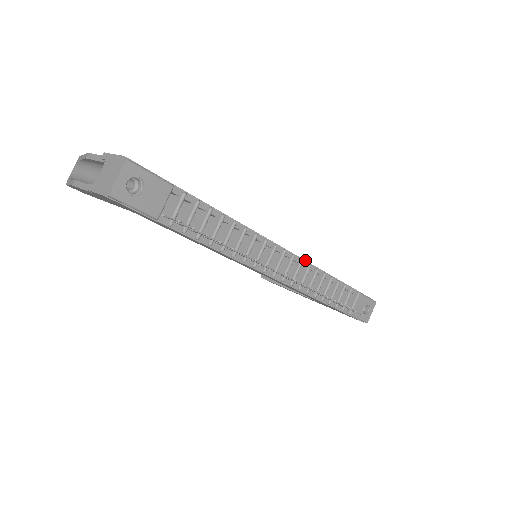
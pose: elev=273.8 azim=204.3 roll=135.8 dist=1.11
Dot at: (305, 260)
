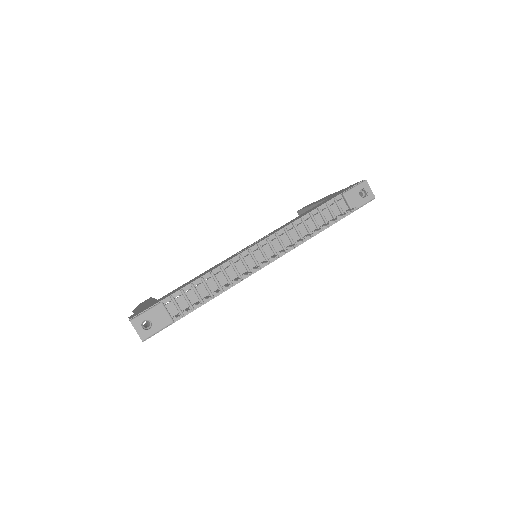
Dot at: (279, 230)
